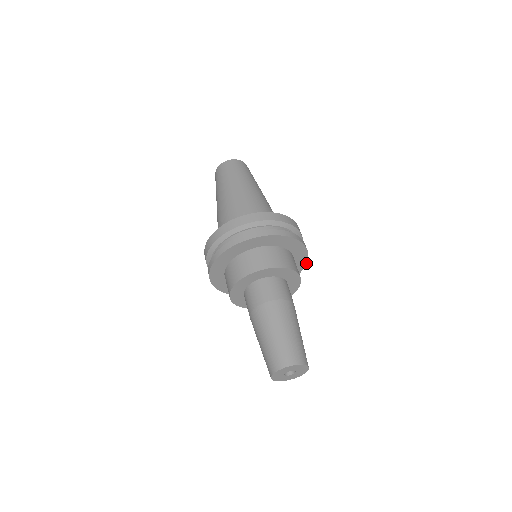
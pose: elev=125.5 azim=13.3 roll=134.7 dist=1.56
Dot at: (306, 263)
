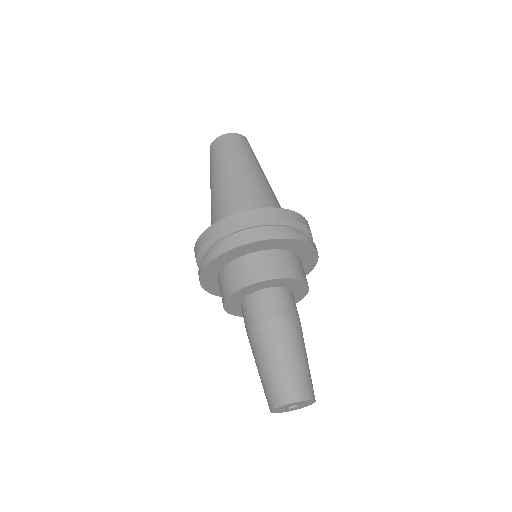
Dot at: (314, 248)
